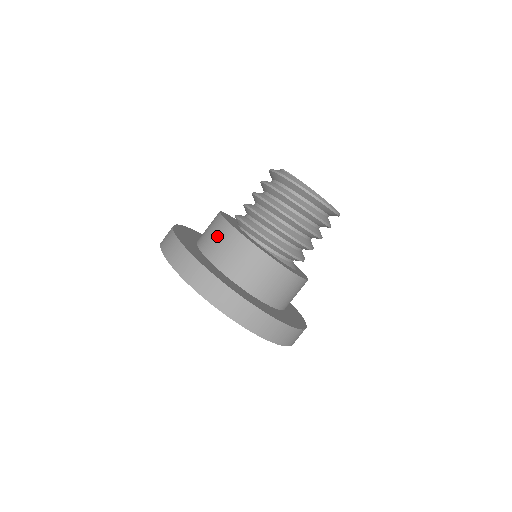
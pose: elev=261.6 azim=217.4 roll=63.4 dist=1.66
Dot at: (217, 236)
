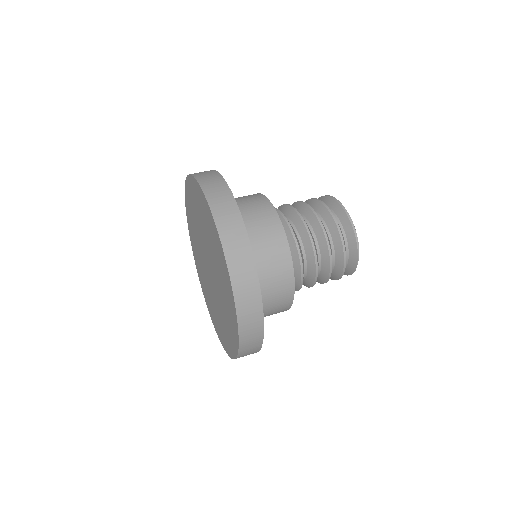
Dot at: occluded
